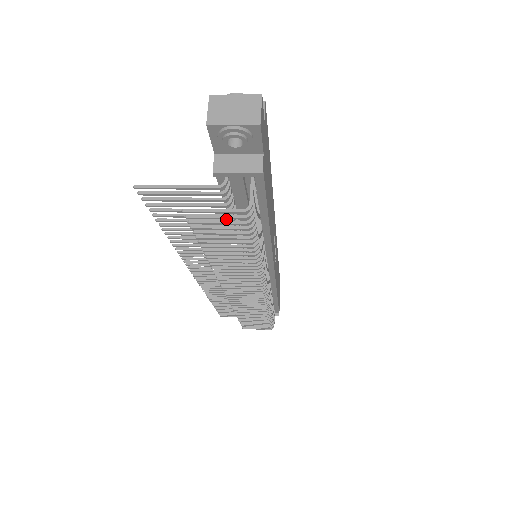
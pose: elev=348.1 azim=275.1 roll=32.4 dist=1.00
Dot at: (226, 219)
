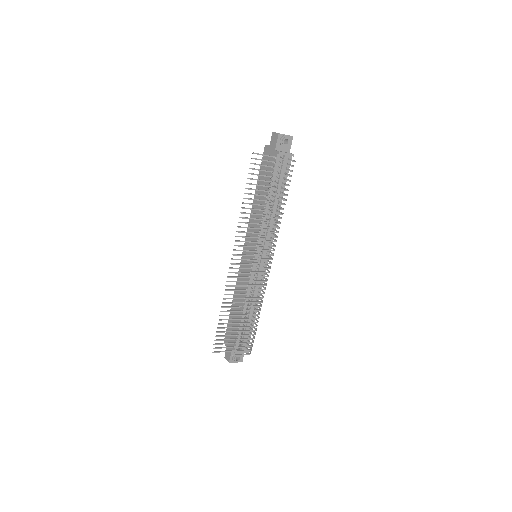
Dot at: (273, 186)
